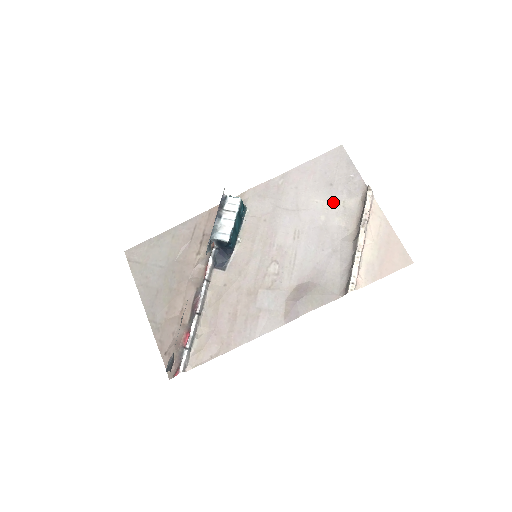
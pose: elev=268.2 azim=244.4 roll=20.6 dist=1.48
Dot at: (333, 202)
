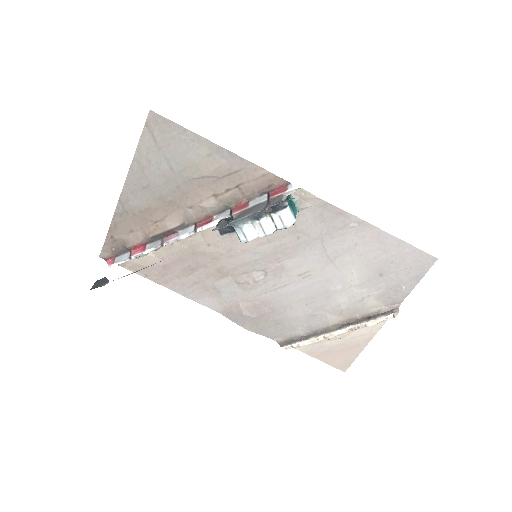
Dot at: (362, 287)
